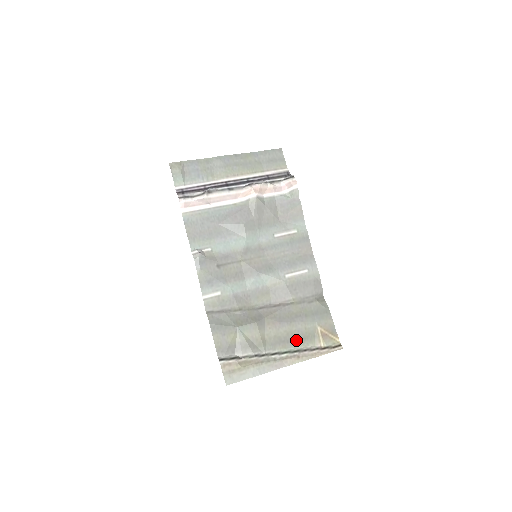
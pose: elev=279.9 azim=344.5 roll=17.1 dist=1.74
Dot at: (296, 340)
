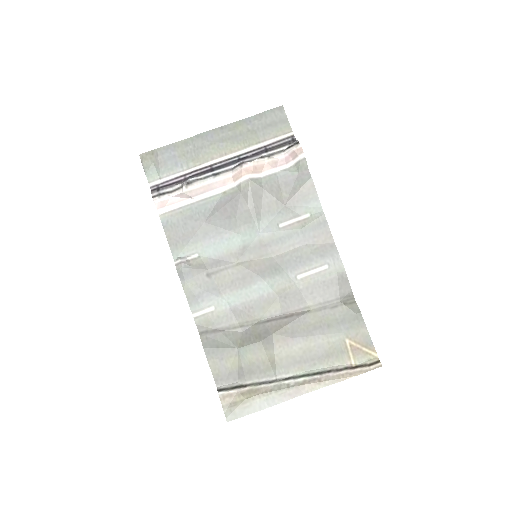
Dot at: (316, 359)
